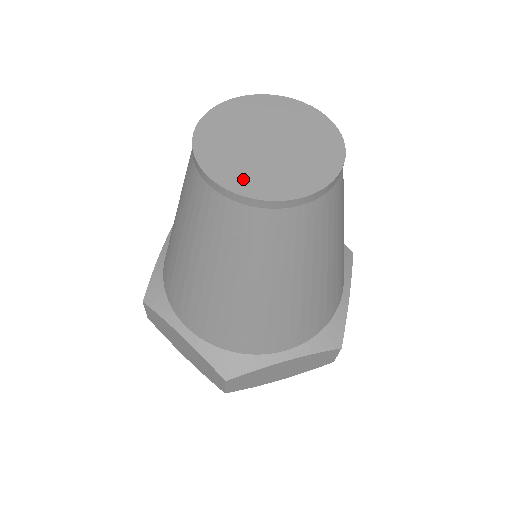
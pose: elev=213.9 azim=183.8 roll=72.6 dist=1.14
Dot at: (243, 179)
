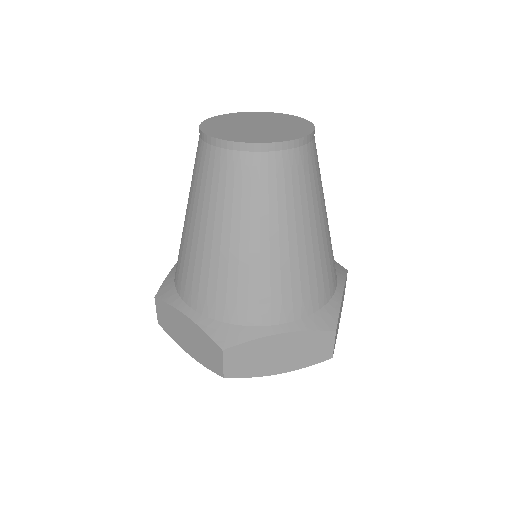
Dot at: (234, 136)
